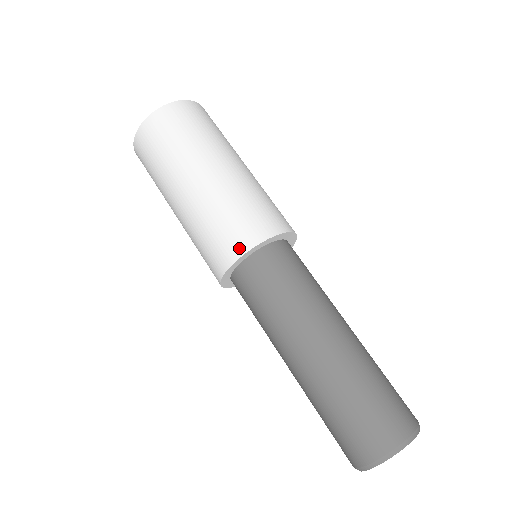
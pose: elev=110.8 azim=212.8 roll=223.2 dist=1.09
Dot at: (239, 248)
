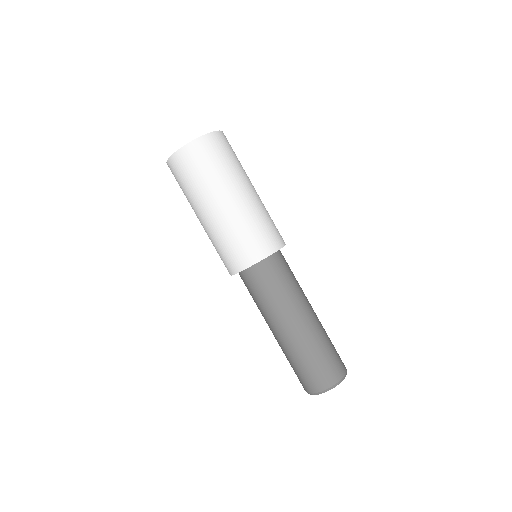
Dot at: (260, 255)
